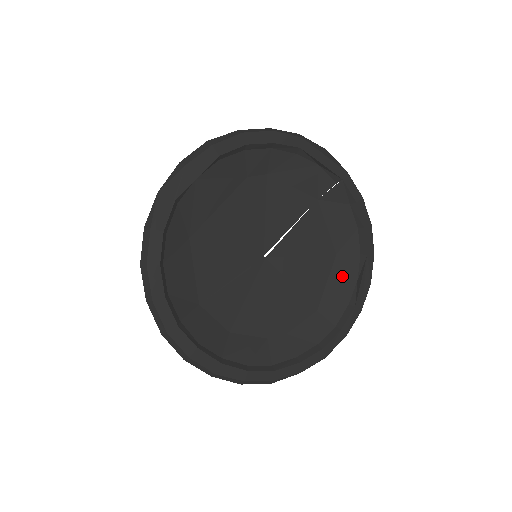
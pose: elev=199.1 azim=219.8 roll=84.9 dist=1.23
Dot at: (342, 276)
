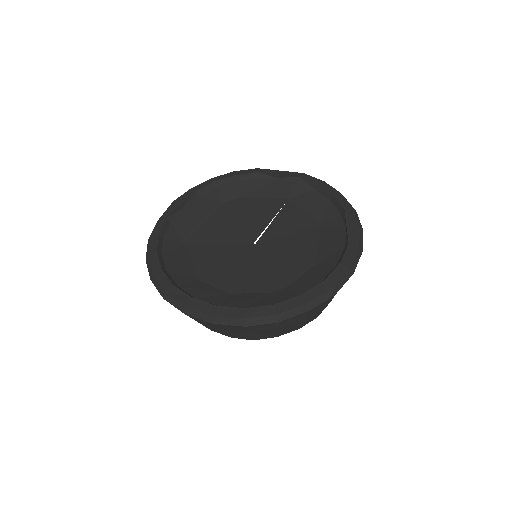
Dot at: (331, 234)
